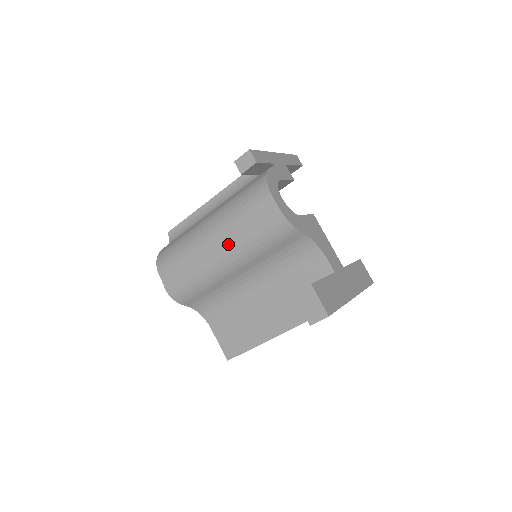
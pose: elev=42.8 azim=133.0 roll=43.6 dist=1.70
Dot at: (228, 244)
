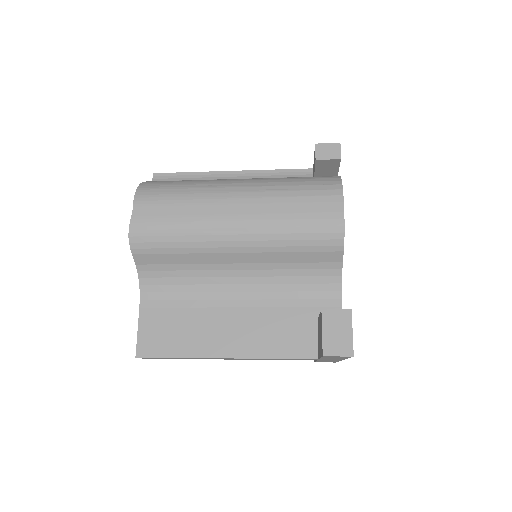
Dot at: (256, 218)
